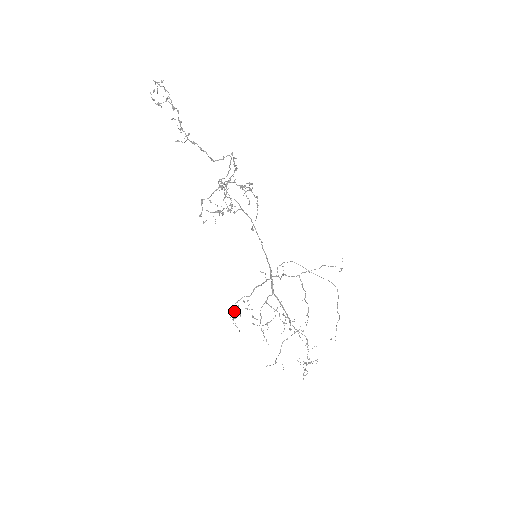
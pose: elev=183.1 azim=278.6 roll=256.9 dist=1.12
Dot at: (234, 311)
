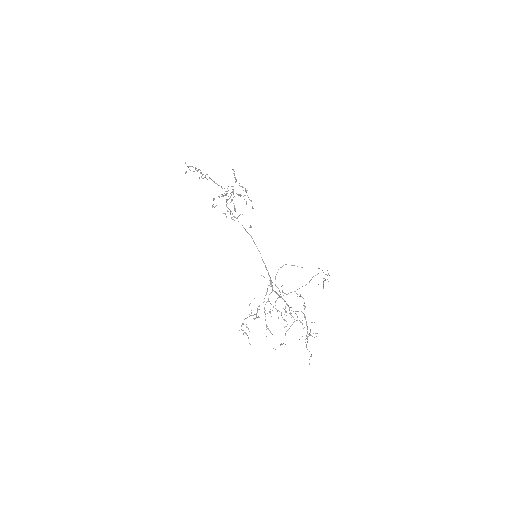
Dot at: occluded
